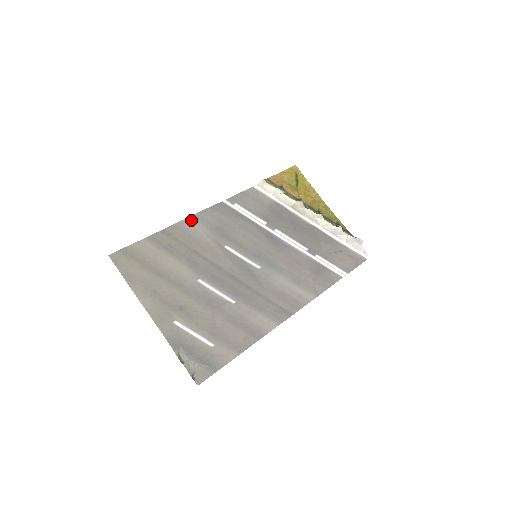
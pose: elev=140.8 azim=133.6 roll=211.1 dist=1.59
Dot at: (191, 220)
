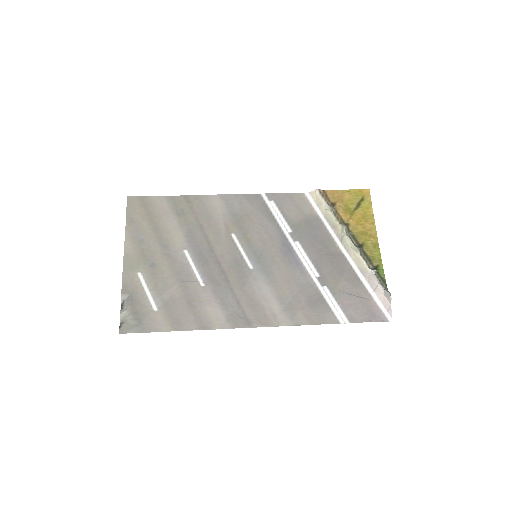
Dot at: (217, 198)
